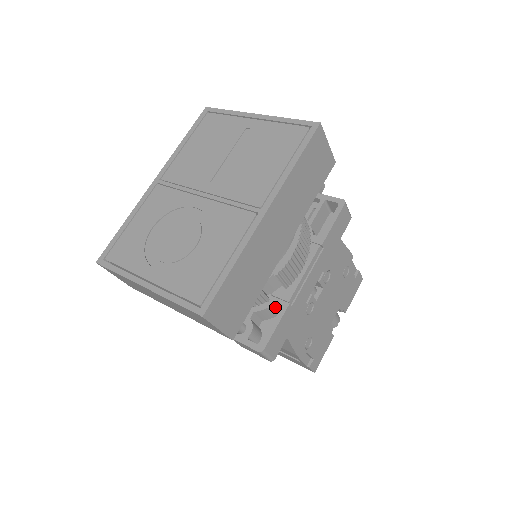
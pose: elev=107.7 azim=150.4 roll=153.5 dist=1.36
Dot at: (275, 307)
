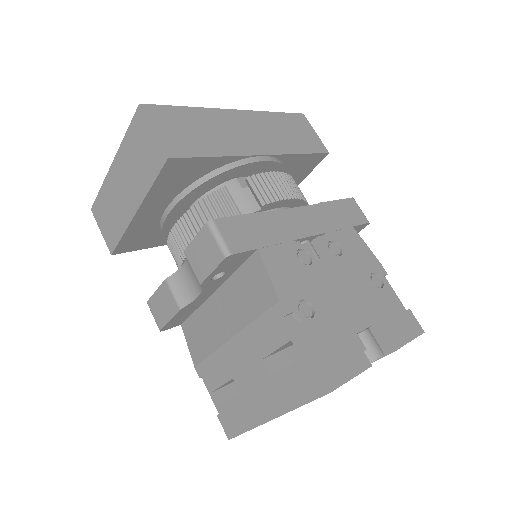
Dot at: occluded
